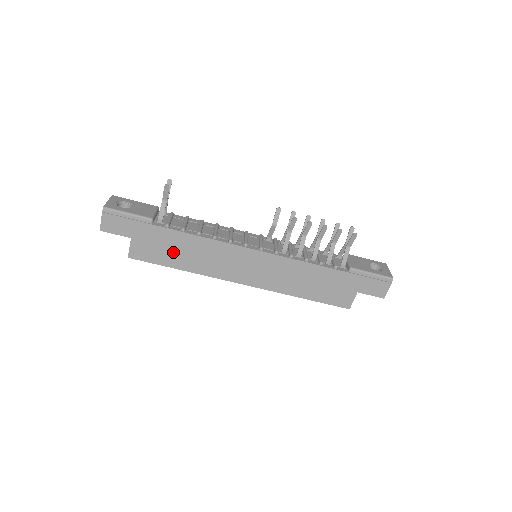
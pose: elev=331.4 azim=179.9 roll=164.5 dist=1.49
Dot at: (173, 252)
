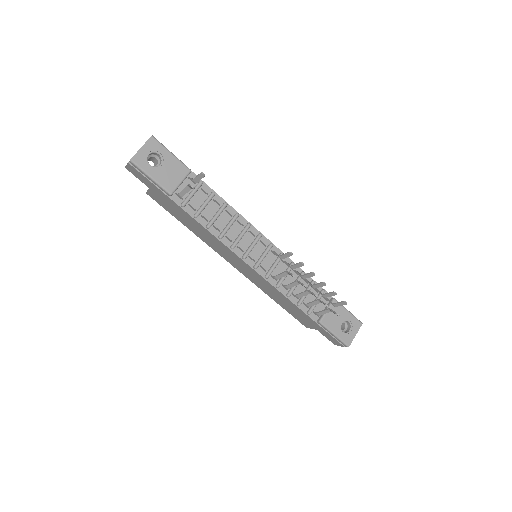
Dot at: (183, 218)
